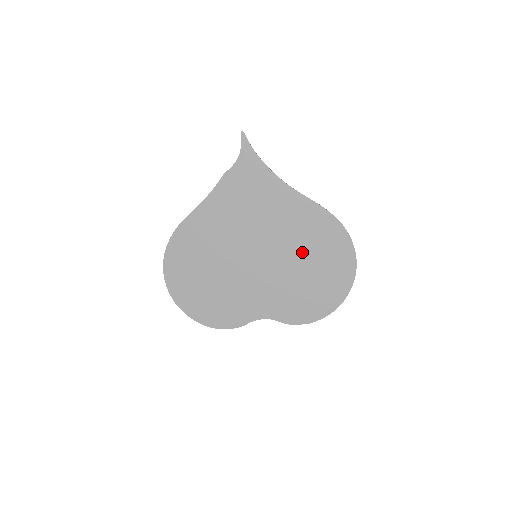
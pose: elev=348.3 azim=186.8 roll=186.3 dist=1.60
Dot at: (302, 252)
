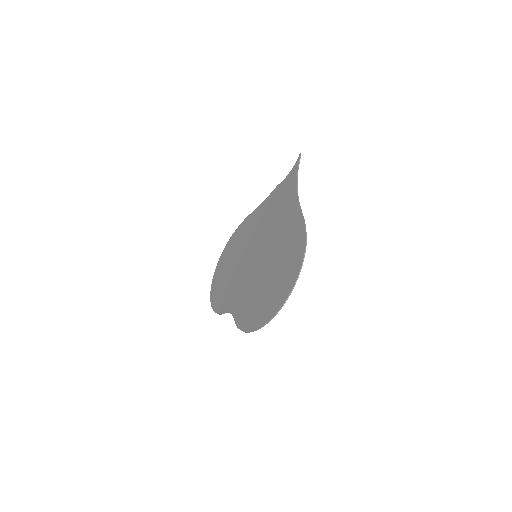
Dot at: (275, 261)
